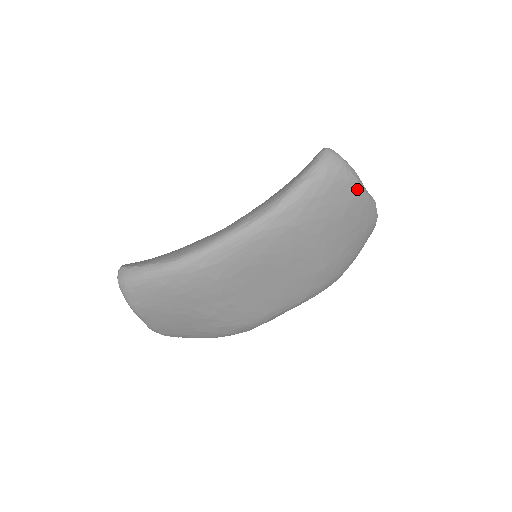
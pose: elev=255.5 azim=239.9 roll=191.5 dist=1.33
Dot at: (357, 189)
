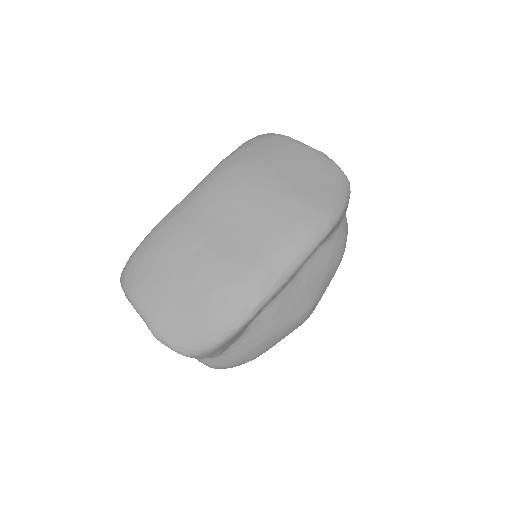
Dot at: (291, 140)
